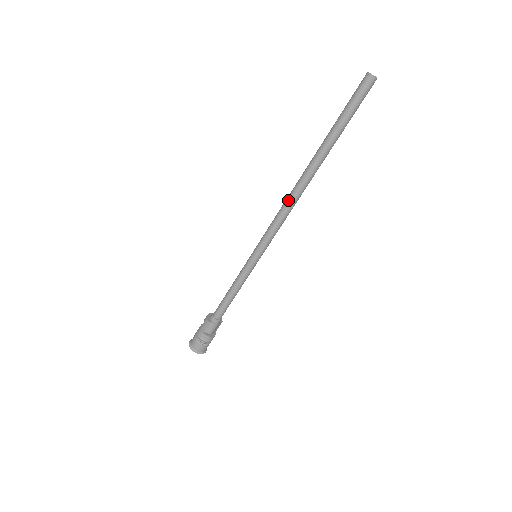
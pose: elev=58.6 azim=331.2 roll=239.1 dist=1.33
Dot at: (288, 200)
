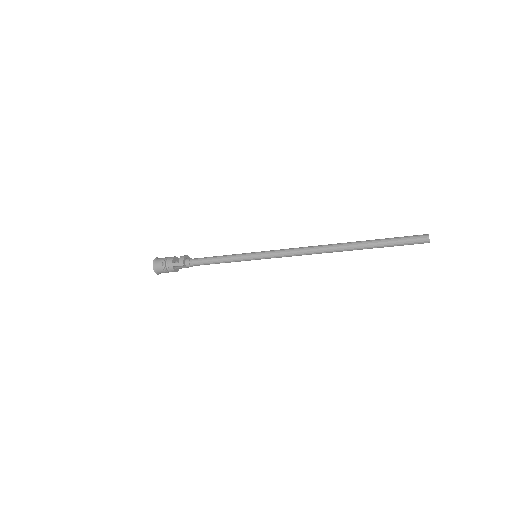
Dot at: (311, 251)
